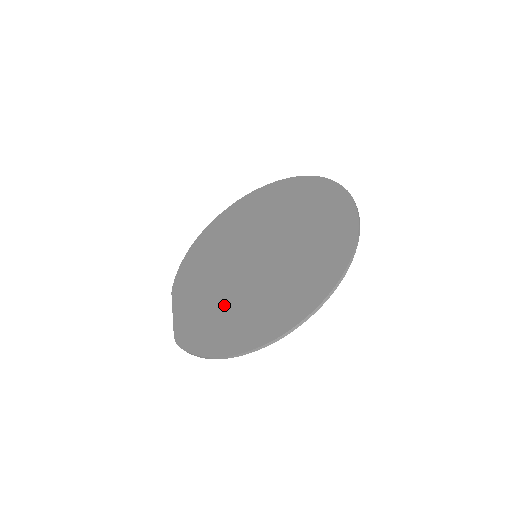
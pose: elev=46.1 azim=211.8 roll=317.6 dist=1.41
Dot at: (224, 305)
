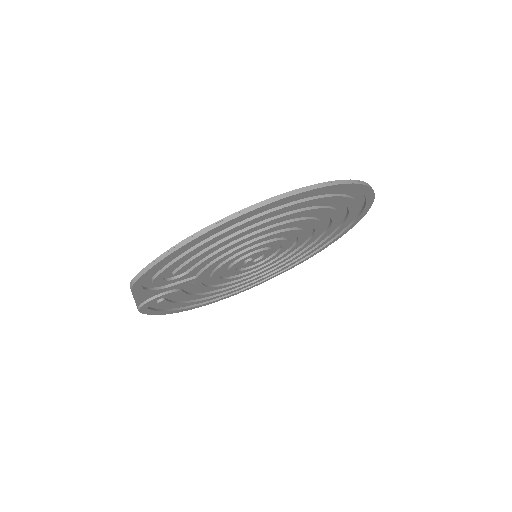
Dot at: occluded
